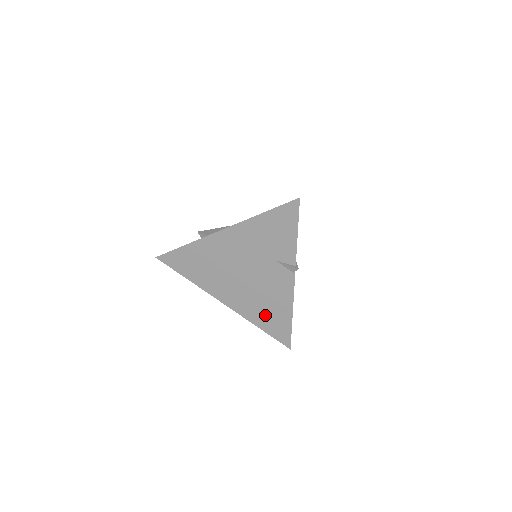
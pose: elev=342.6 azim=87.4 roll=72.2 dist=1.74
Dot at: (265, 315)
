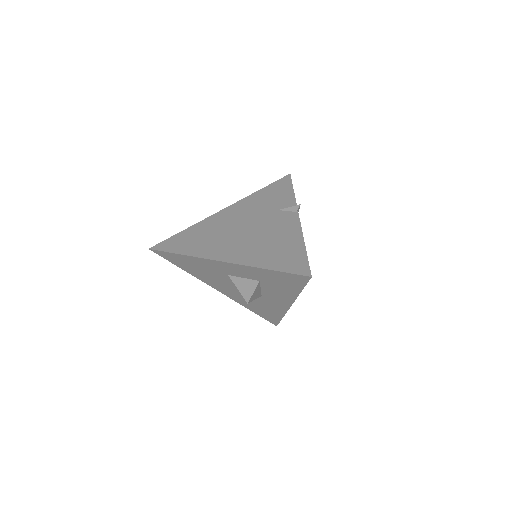
Dot at: (273, 254)
